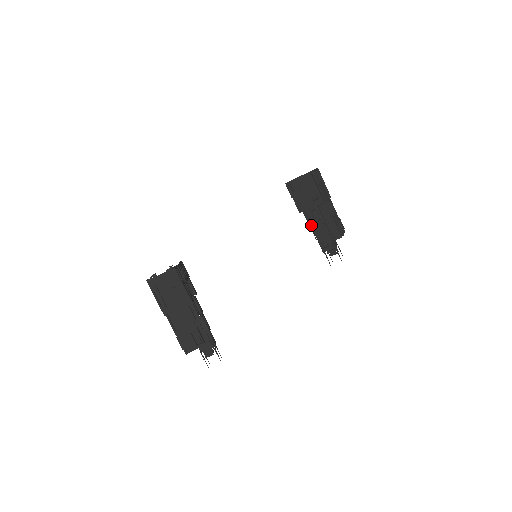
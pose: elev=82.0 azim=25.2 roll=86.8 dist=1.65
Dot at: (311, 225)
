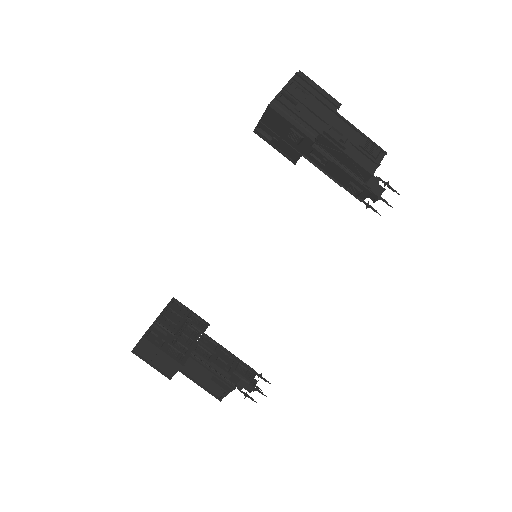
Dot at: (322, 171)
